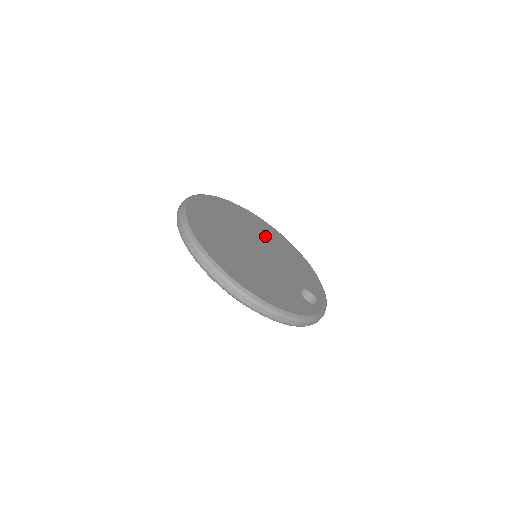
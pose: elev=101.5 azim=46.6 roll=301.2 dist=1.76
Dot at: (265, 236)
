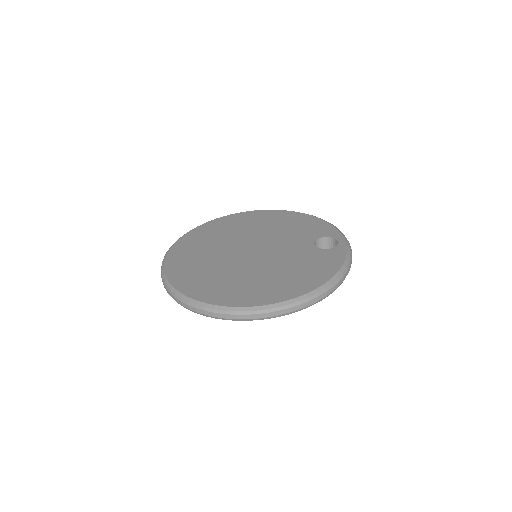
Dot at: (242, 230)
